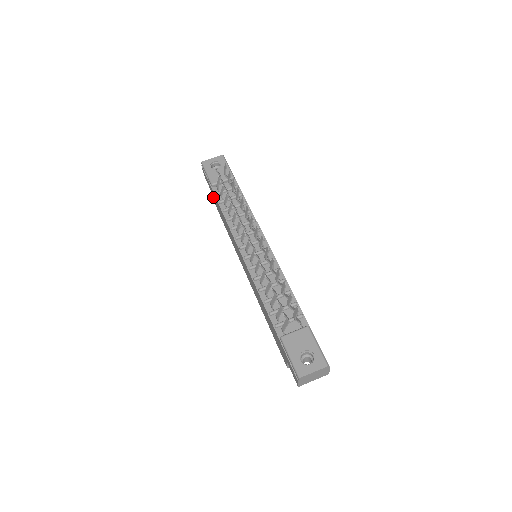
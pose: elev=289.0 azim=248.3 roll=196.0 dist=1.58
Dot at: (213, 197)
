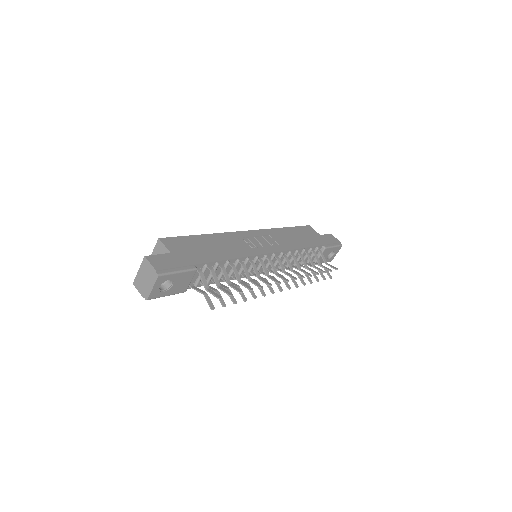
Dot at: occluded
